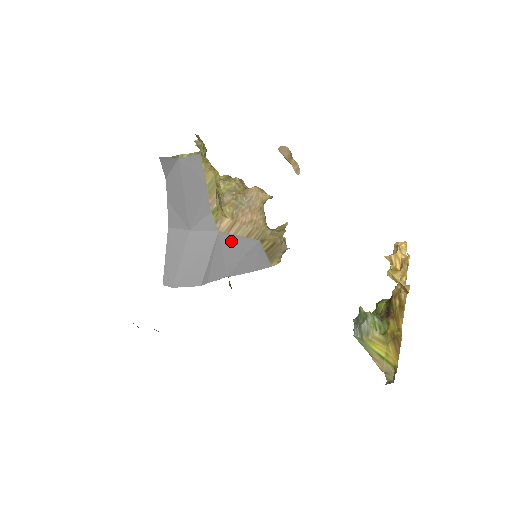
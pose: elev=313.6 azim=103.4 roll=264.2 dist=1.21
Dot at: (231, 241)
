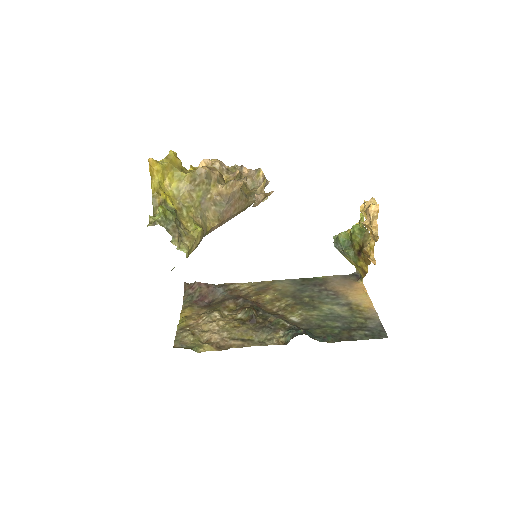
Dot at: occluded
